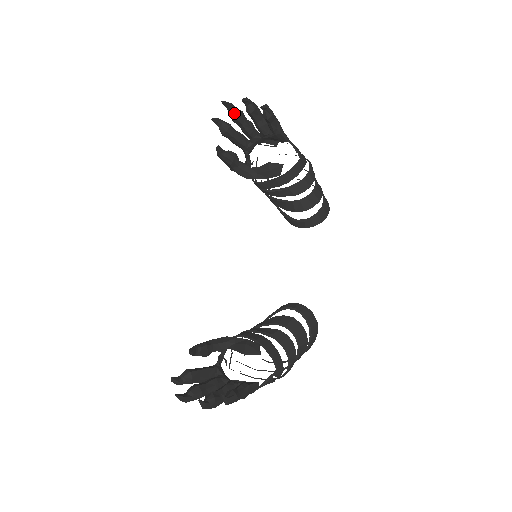
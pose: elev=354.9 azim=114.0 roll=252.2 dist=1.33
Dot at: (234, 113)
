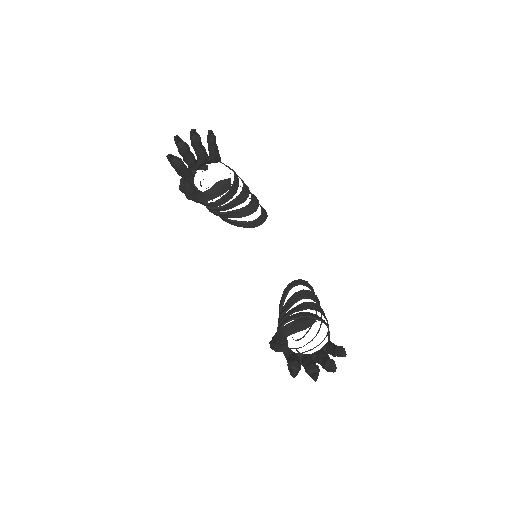
Dot at: (184, 145)
